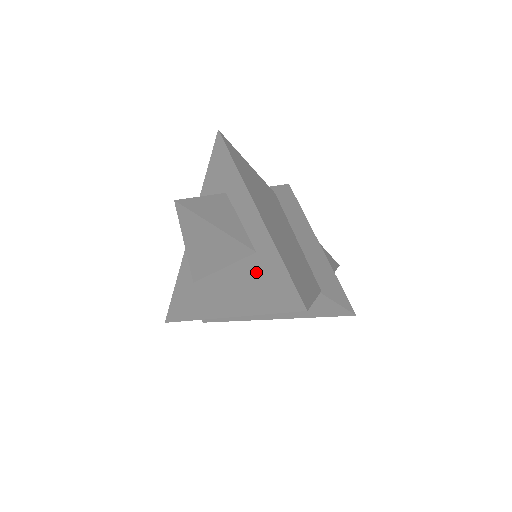
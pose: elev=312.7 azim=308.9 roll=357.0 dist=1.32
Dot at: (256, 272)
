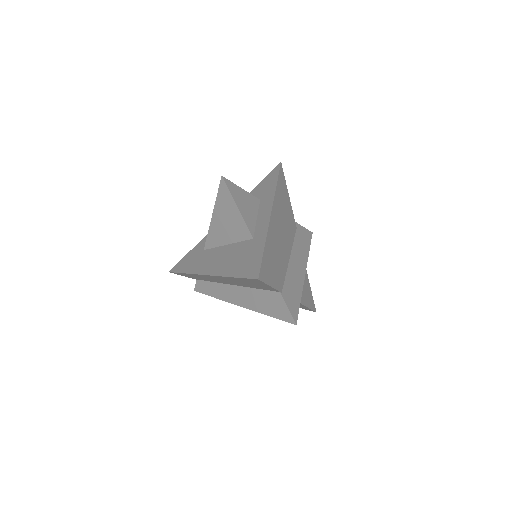
Dot at: (245, 250)
